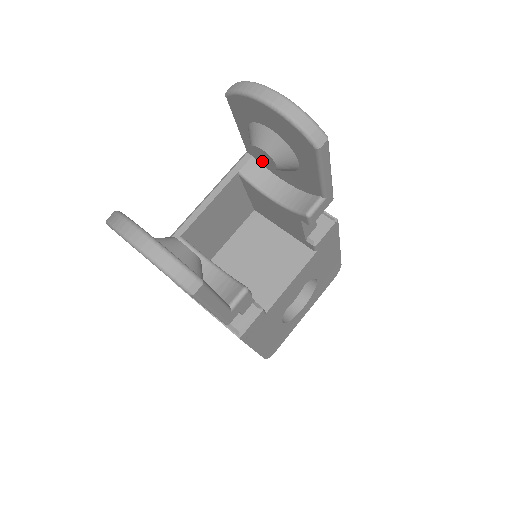
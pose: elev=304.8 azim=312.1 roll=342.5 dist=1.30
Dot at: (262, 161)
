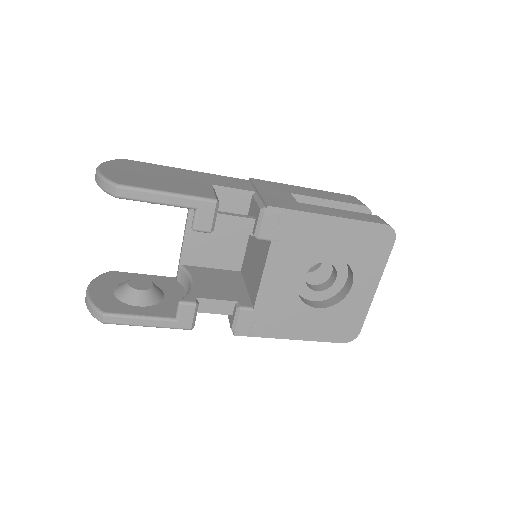
Dot at: occluded
